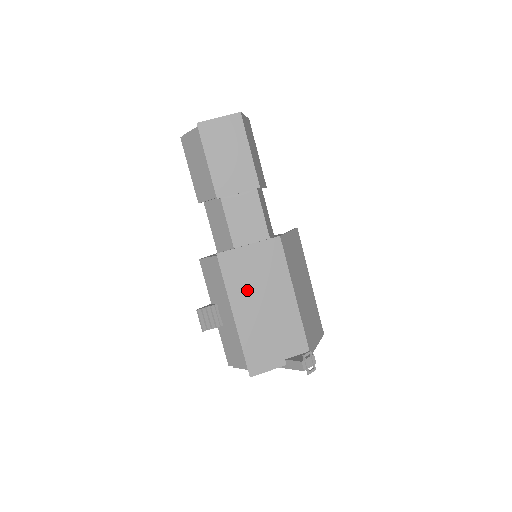
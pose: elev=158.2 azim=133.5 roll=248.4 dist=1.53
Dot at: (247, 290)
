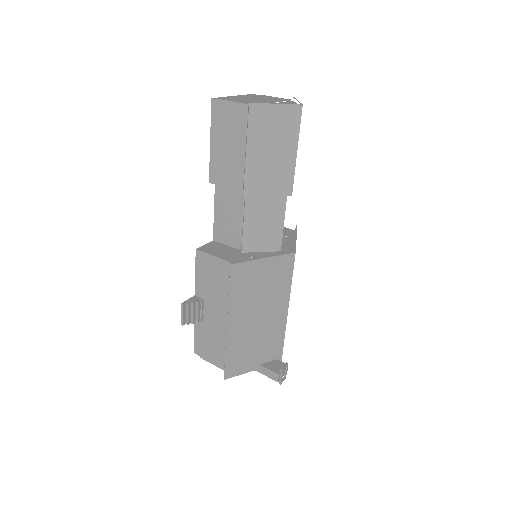
Dot at: (248, 302)
